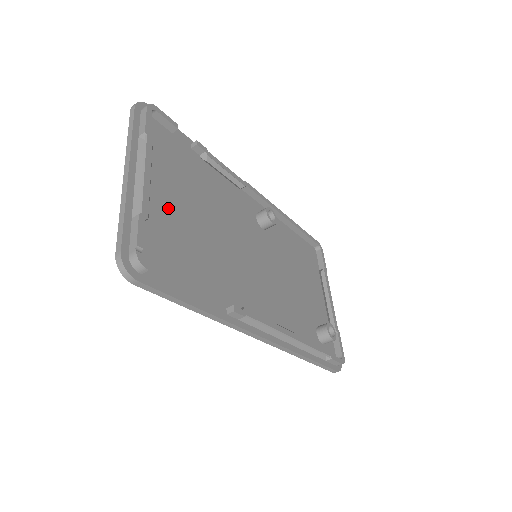
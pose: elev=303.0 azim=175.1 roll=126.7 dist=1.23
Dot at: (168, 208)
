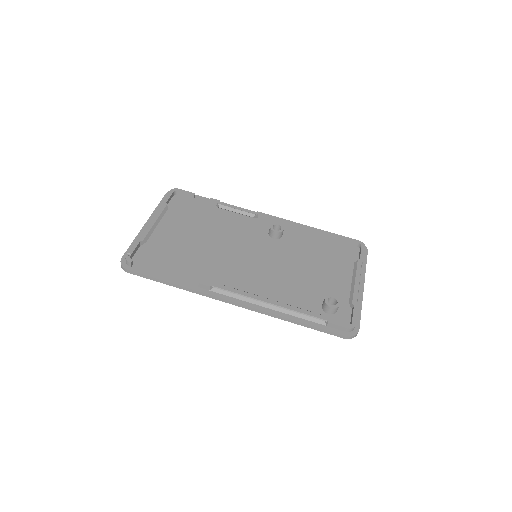
Dot at: (170, 236)
